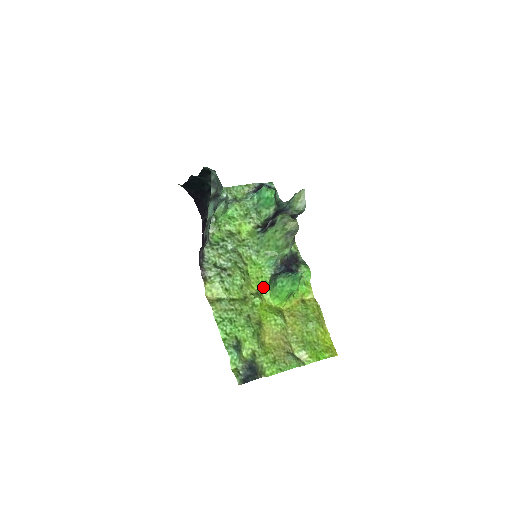
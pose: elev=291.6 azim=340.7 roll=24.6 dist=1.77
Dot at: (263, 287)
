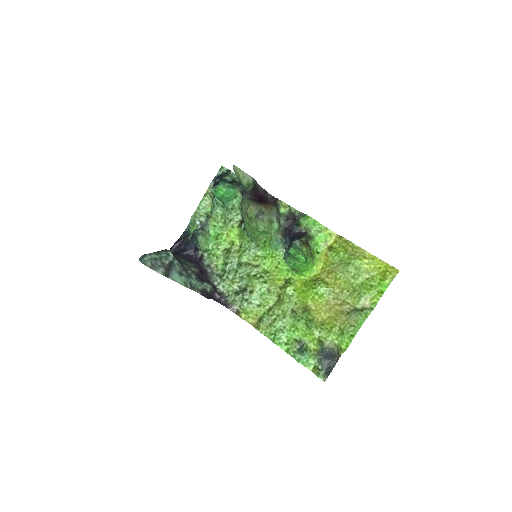
Dot at: (287, 271)
